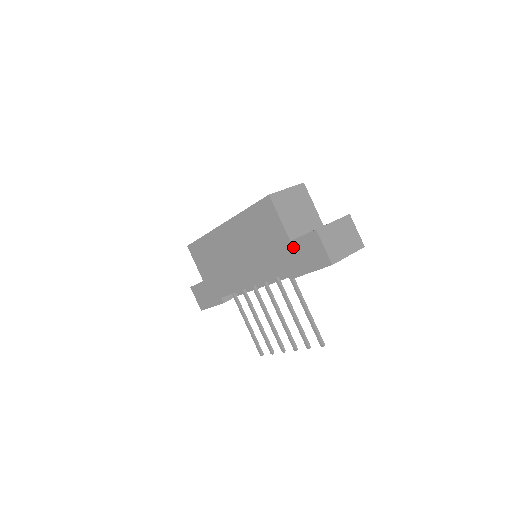
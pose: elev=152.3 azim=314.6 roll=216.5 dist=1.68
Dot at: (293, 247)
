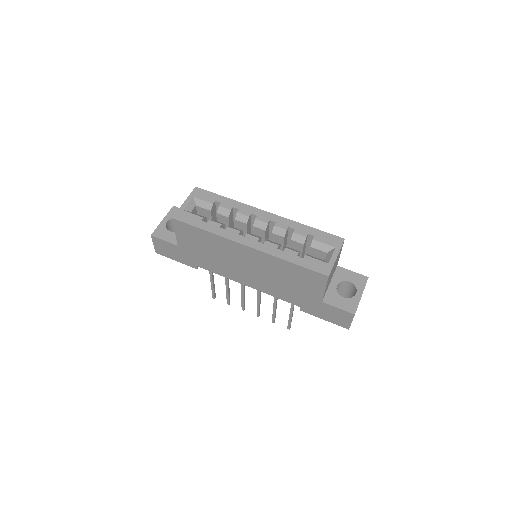
Dot at: (321, 305)
